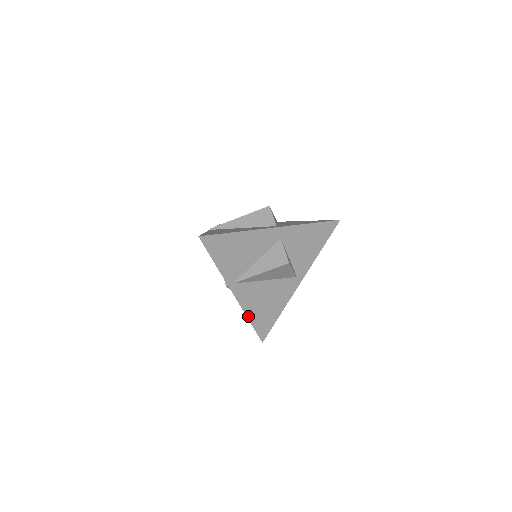
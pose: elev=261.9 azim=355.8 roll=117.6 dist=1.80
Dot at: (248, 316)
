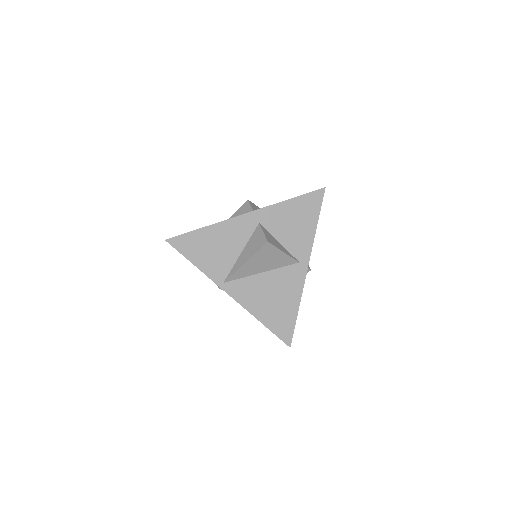
Dot at: (258, 318)
